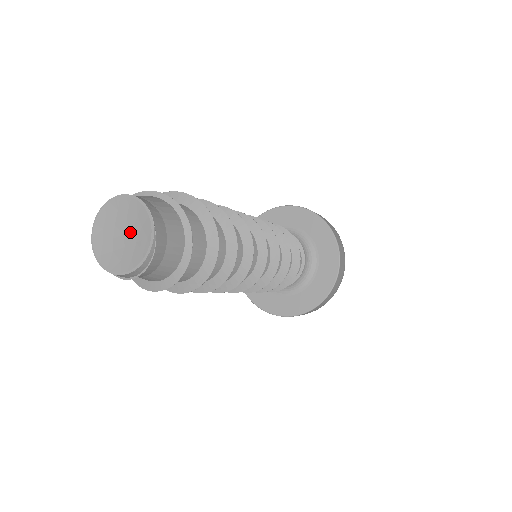
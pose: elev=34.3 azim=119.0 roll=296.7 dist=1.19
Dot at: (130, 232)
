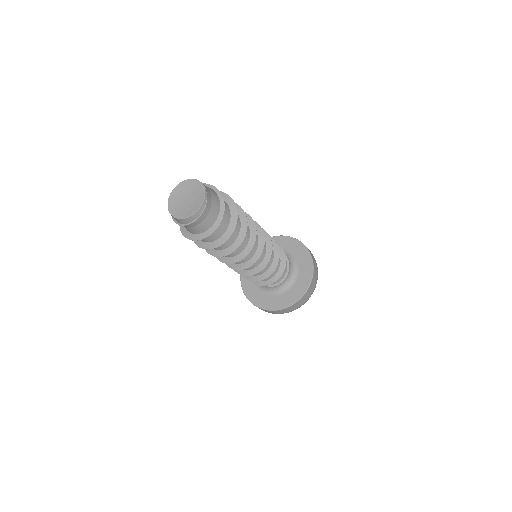
Dot at: (191, 196)
